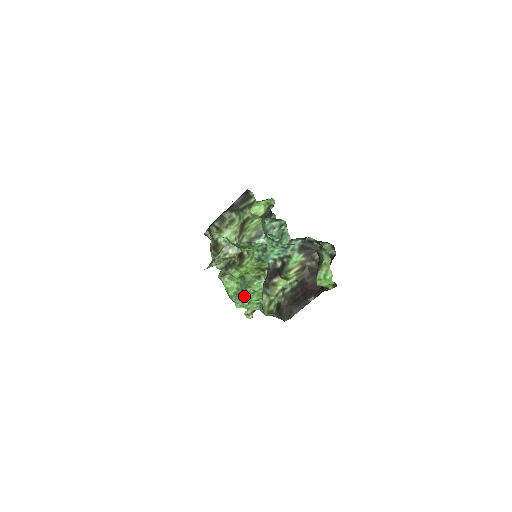
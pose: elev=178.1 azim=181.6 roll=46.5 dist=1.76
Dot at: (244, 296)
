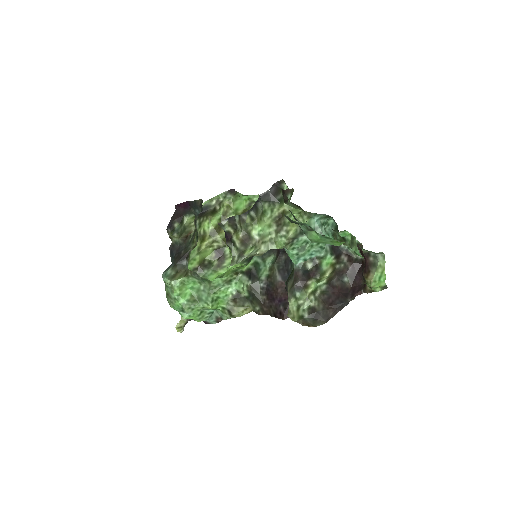
Dot at: (202, 304)
